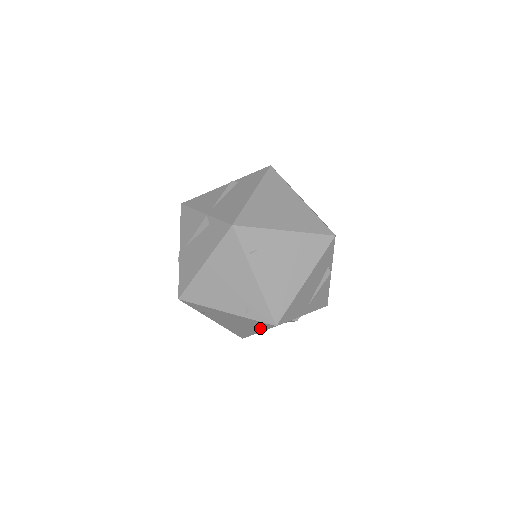
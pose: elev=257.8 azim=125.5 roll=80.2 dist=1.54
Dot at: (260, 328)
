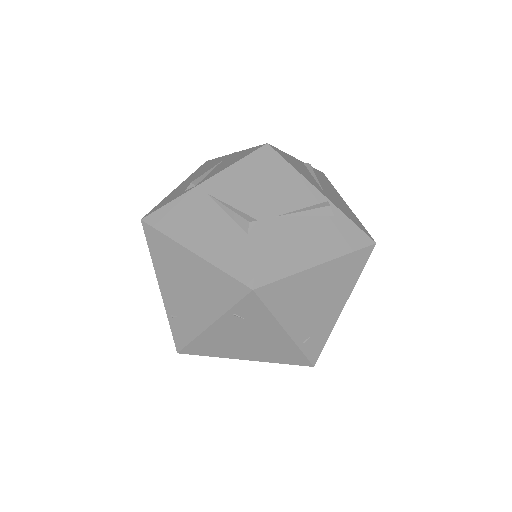
Dot at: occluded
